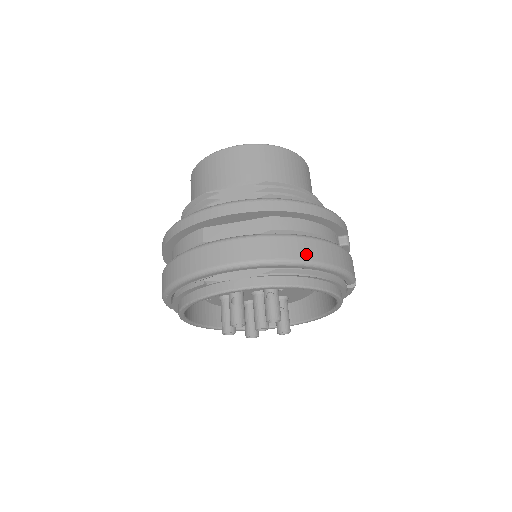
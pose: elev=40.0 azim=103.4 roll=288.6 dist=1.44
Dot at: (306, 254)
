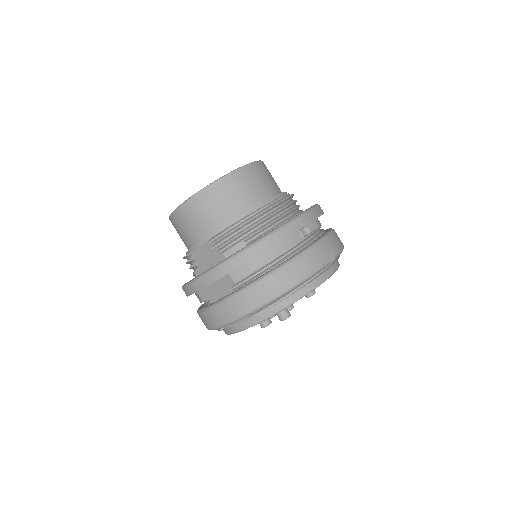
Dot at: (265, 296)
